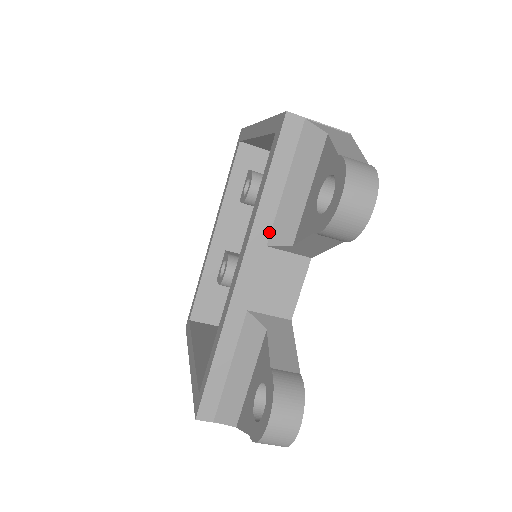
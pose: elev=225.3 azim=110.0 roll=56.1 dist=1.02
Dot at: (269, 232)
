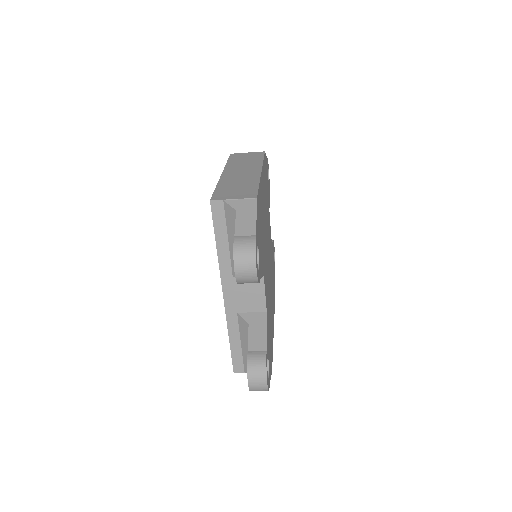
Dot at: (231, 269)
